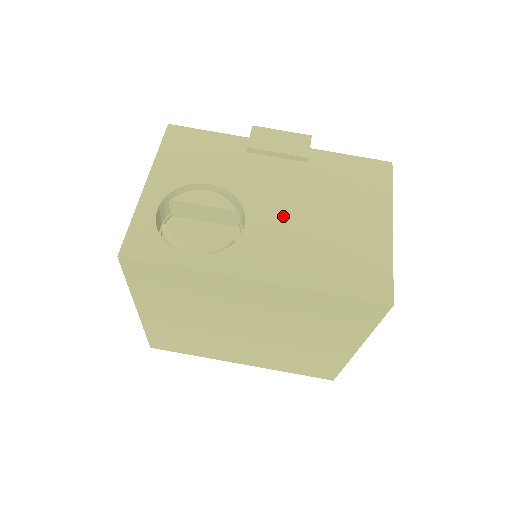
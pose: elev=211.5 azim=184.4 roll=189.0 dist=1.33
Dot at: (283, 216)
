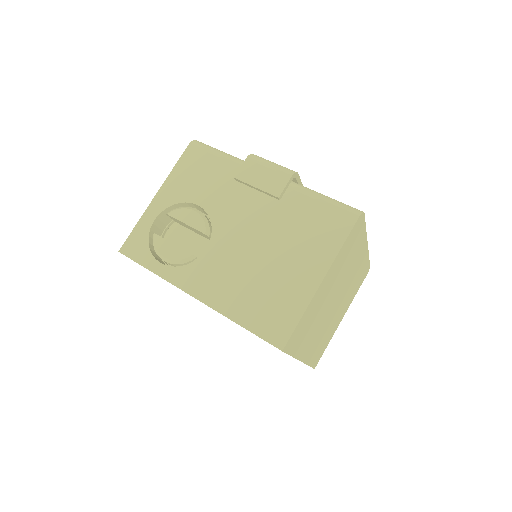
Dot at: (237, 247)
